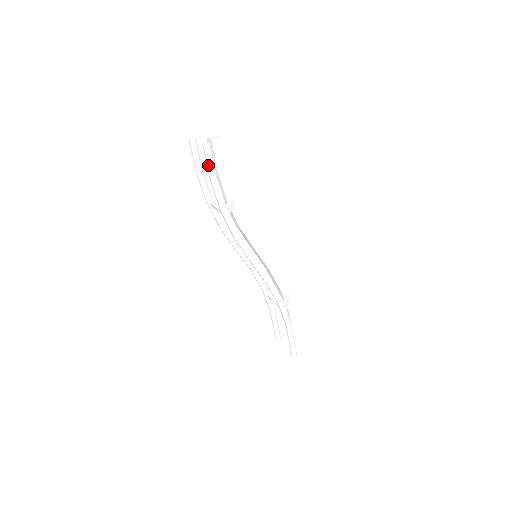
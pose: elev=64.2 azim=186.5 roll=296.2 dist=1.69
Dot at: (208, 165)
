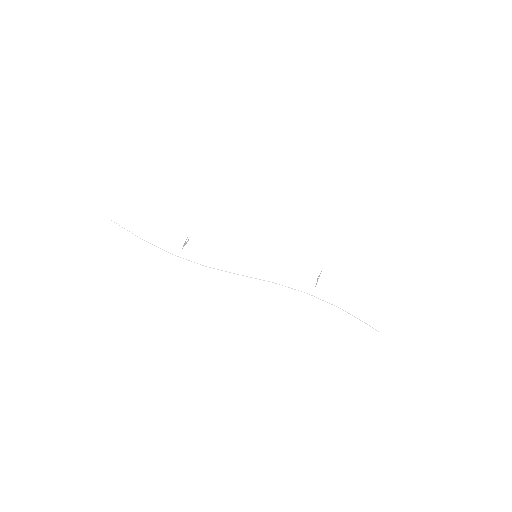
Dot at: occluded
